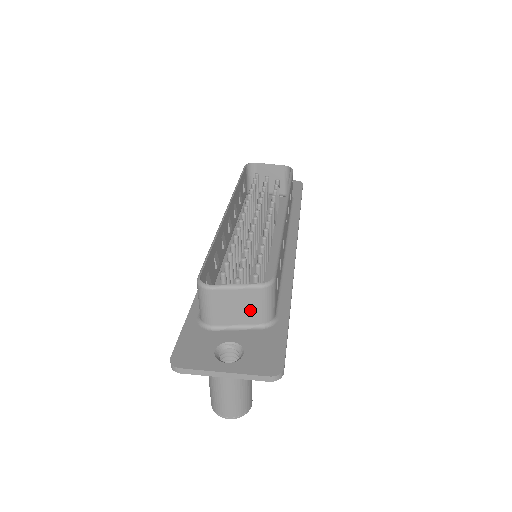
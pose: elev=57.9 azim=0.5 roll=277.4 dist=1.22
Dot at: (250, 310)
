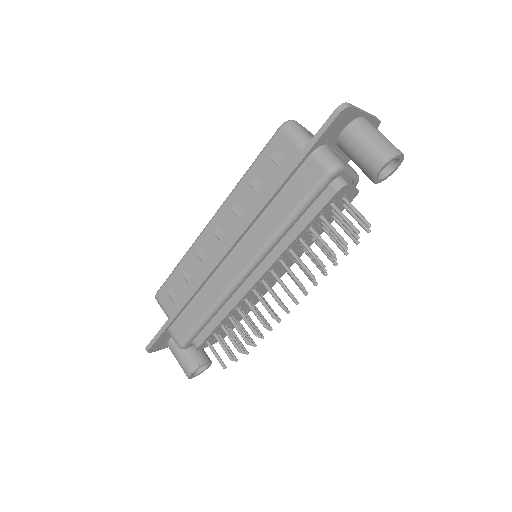
Dot at: occluded
